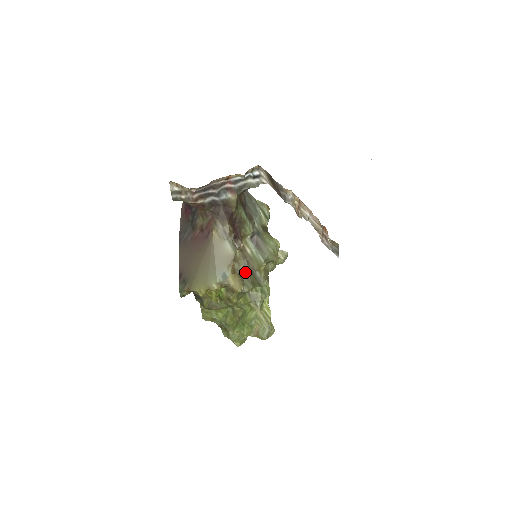
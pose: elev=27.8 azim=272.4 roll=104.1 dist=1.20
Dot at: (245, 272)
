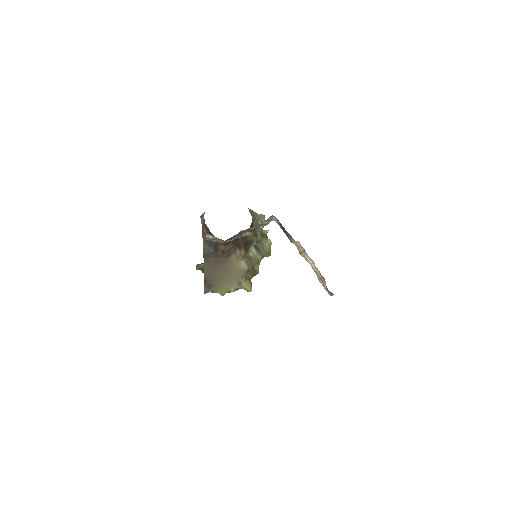
Dot at: occluded
